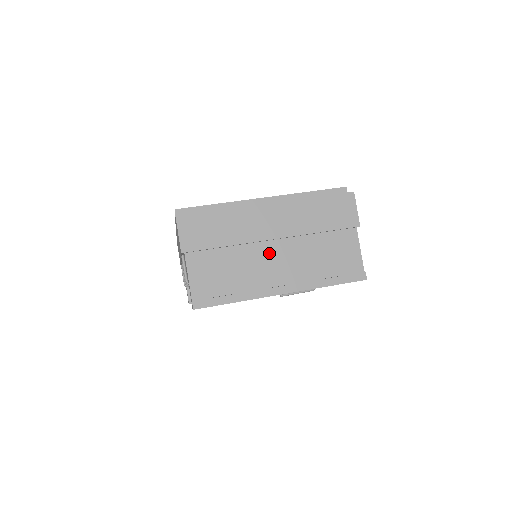
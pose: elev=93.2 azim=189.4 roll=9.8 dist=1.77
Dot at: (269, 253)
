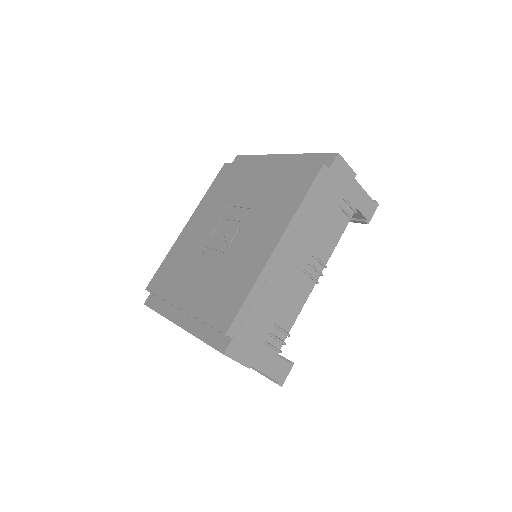
Dot at: occluded
